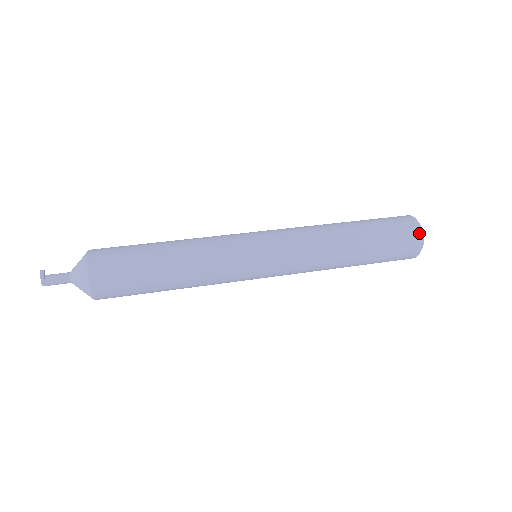
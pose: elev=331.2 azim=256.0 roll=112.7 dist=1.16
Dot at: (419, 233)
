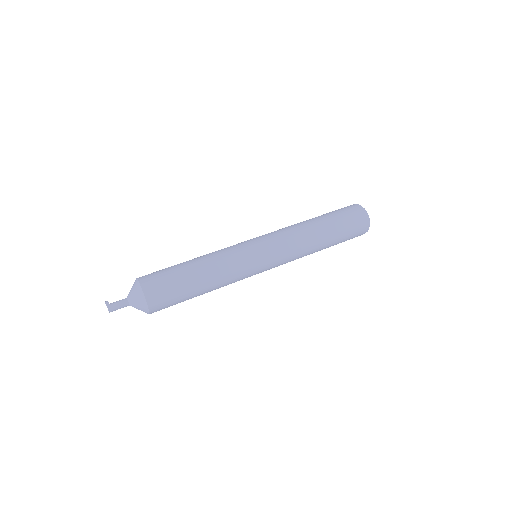
Dot at: (361, 208)
